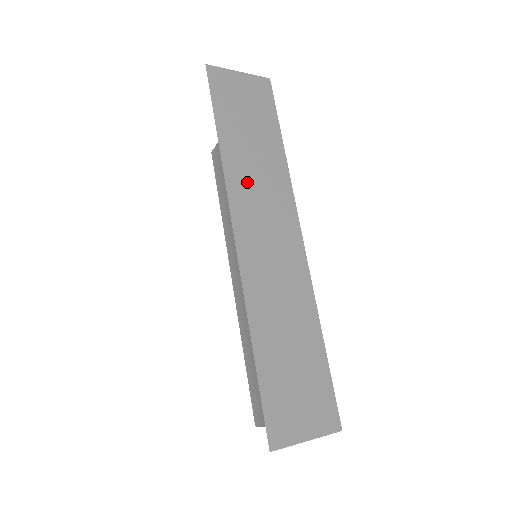
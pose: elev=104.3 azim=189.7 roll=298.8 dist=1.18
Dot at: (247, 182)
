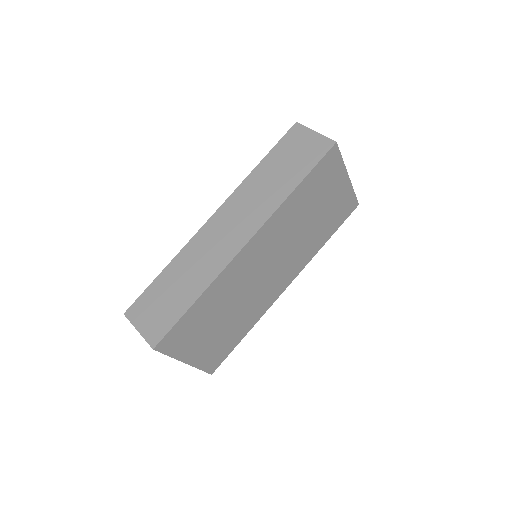
Dot at: (249, 194)
